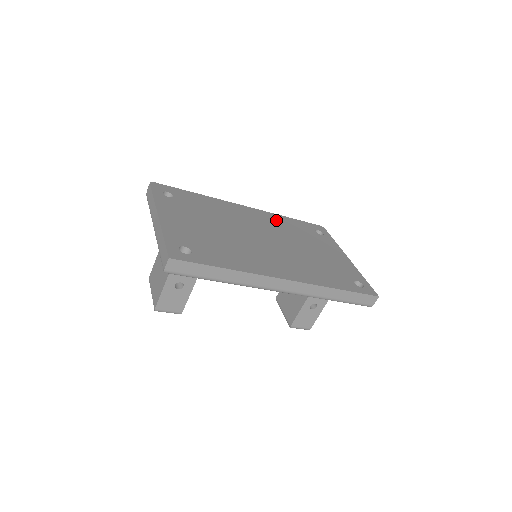
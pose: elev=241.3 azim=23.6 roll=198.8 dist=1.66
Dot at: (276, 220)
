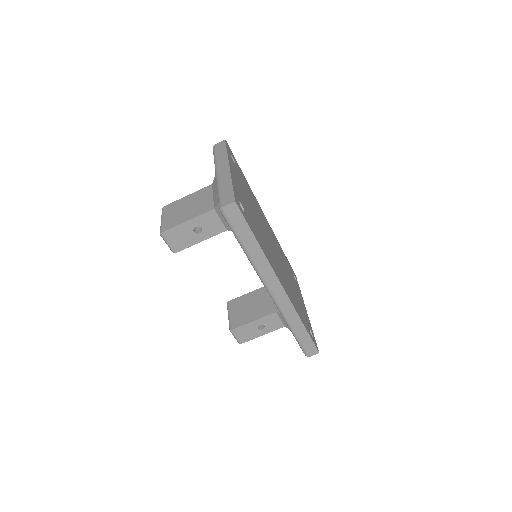
Dot at: occluded
